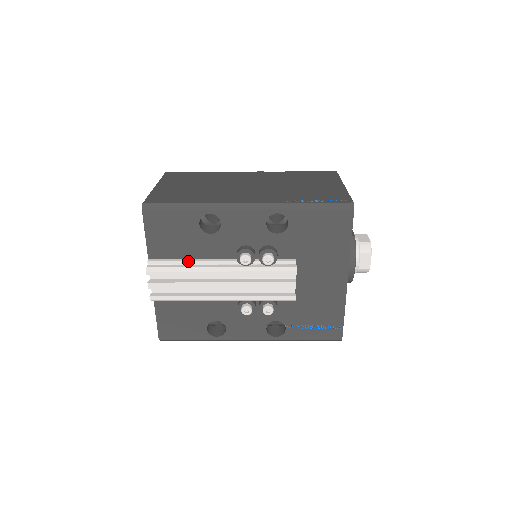
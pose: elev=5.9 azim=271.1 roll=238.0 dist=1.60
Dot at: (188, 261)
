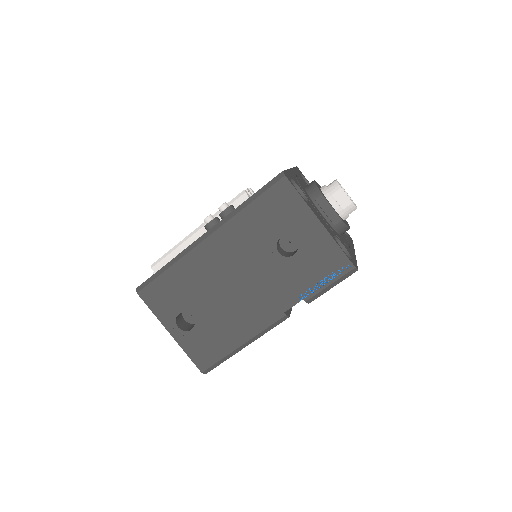
Dot at: occluded
